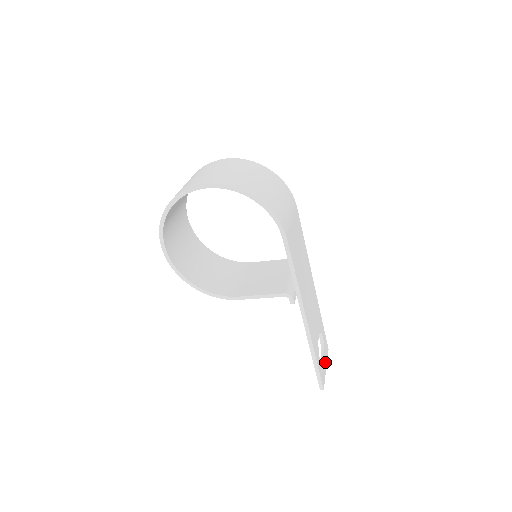
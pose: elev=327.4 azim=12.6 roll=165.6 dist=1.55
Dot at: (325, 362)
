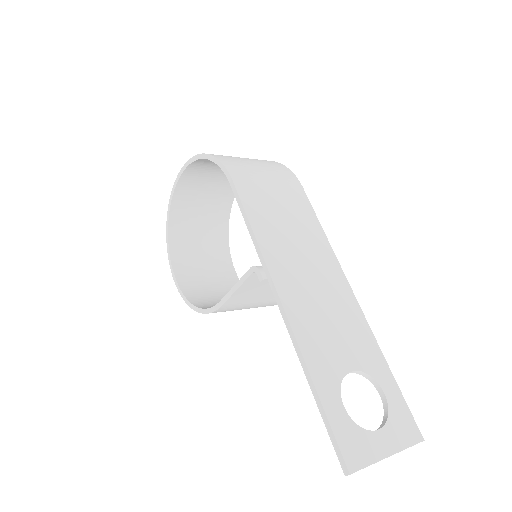
Dot at: (387, 441)
